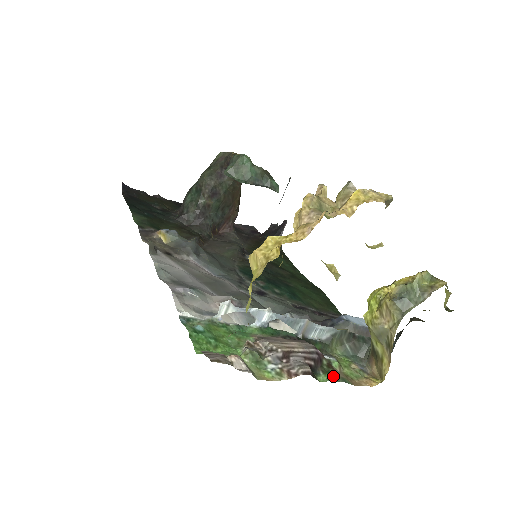
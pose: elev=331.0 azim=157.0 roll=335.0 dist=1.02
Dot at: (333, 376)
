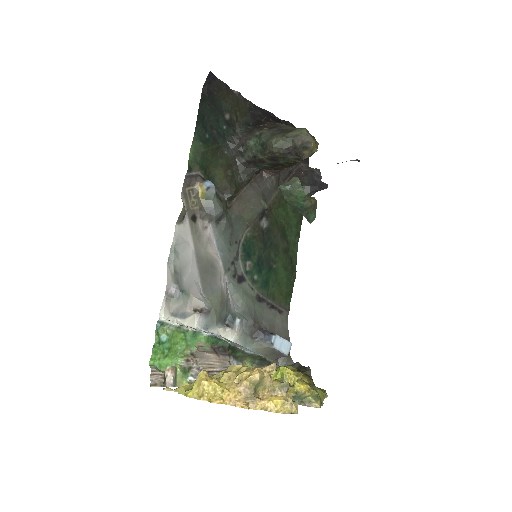
Dot at: occluded
